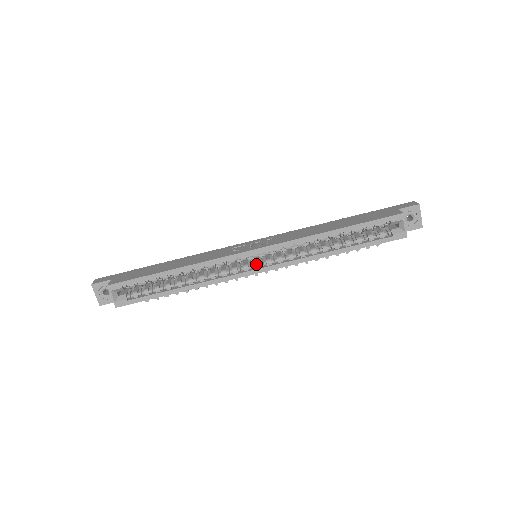
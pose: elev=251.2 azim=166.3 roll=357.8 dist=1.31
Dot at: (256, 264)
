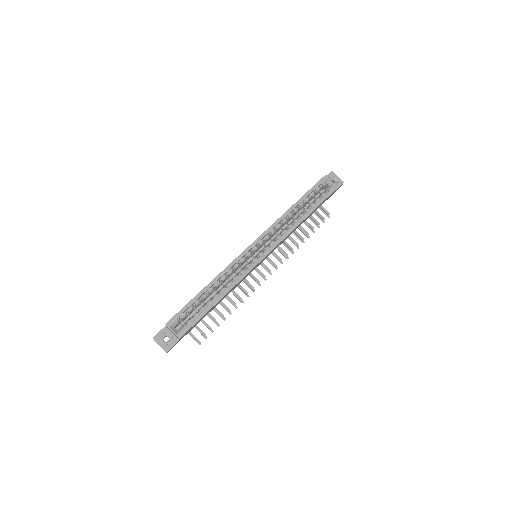
Dot at: (258, 254)
